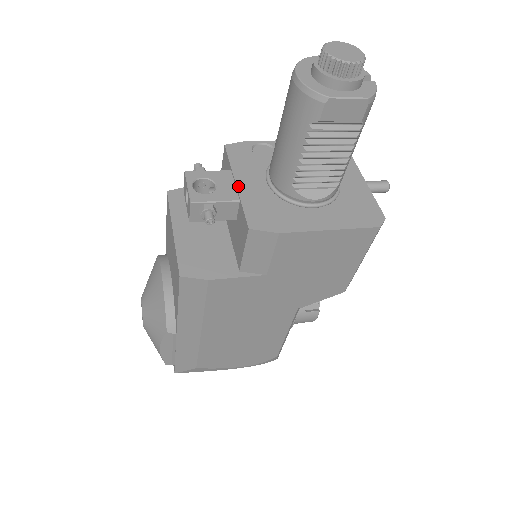
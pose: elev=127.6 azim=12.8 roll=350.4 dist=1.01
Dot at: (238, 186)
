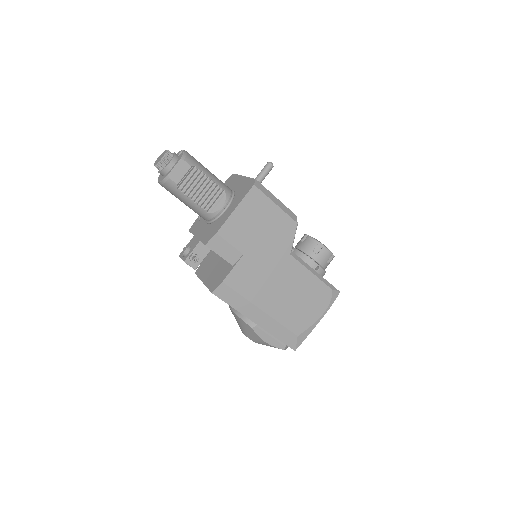
Dot at: (197, 237)
